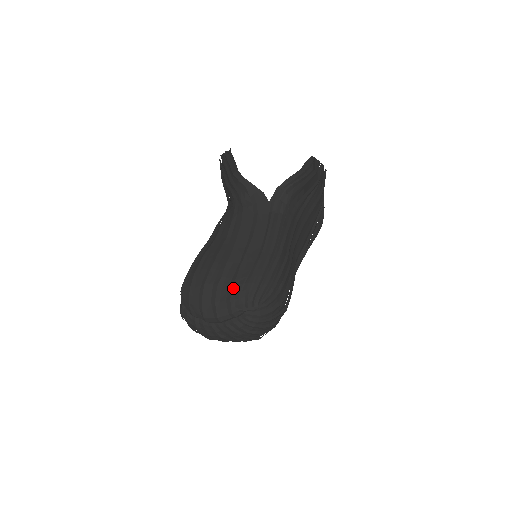
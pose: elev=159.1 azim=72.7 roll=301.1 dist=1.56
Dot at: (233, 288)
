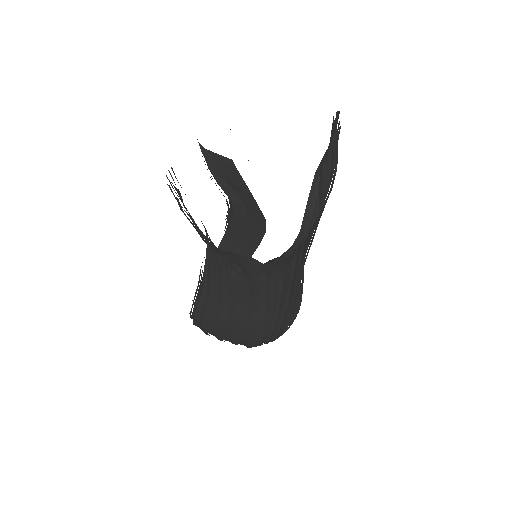
Dot at: (247, 343)
